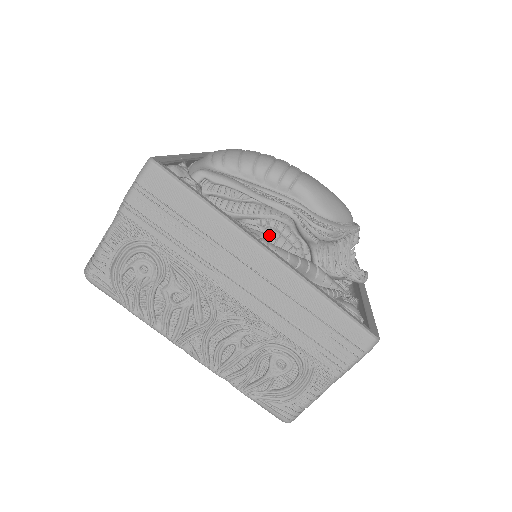
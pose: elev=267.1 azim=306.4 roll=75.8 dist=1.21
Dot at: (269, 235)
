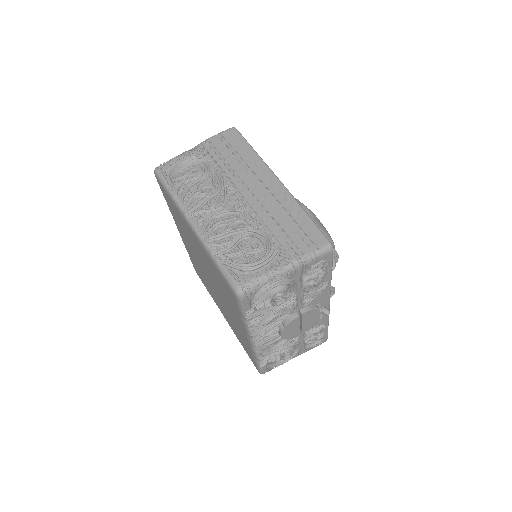
Dot at: occluded
